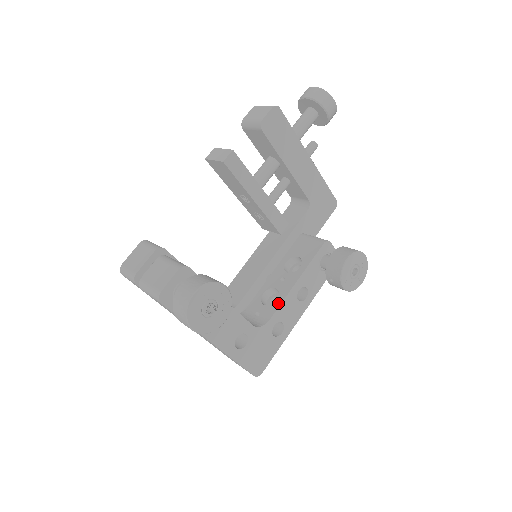
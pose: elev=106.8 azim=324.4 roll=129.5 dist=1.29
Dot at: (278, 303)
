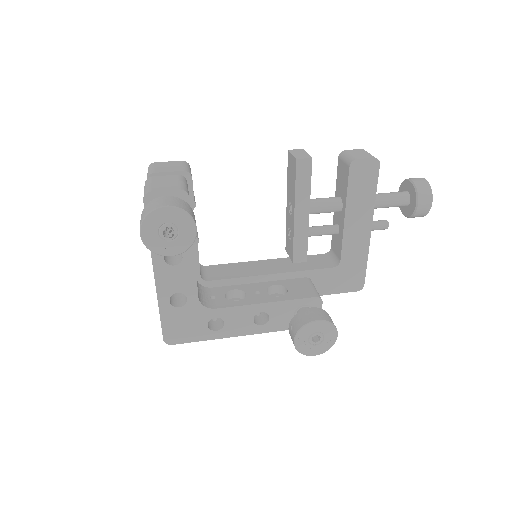
Dot at: (235, 304)
